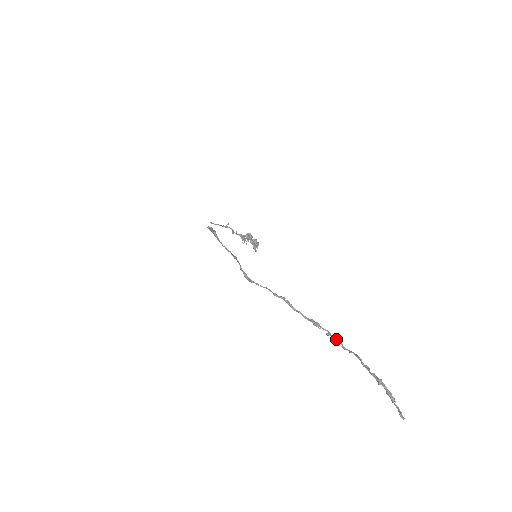
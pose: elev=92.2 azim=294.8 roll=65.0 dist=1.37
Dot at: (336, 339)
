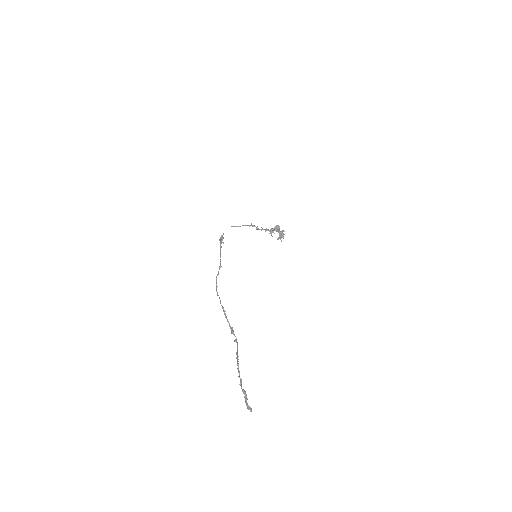
Dot at: (237, 345)
